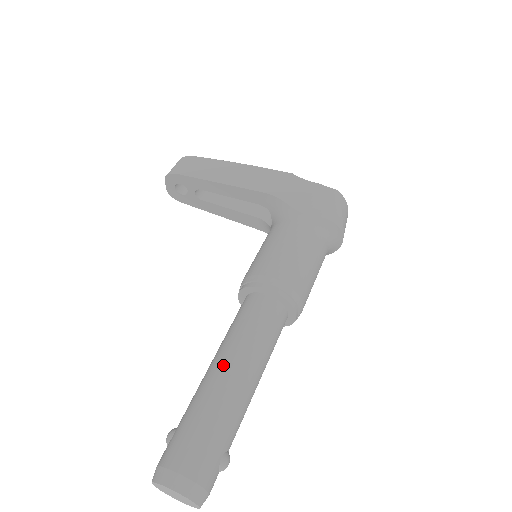
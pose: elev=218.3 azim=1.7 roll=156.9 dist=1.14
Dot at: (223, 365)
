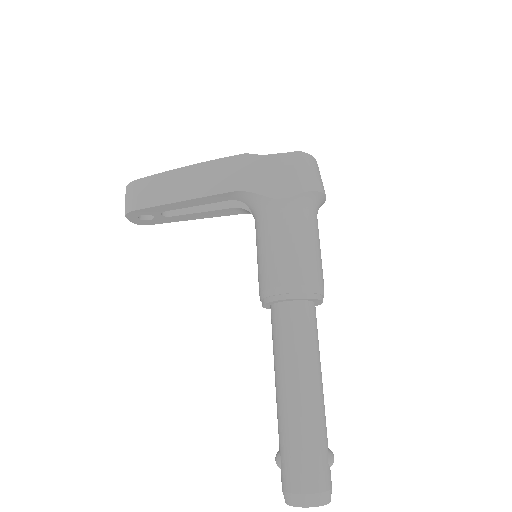
Dot at: (289, 387)
